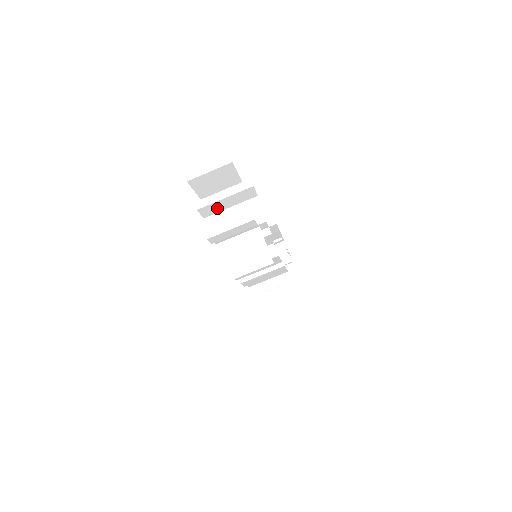
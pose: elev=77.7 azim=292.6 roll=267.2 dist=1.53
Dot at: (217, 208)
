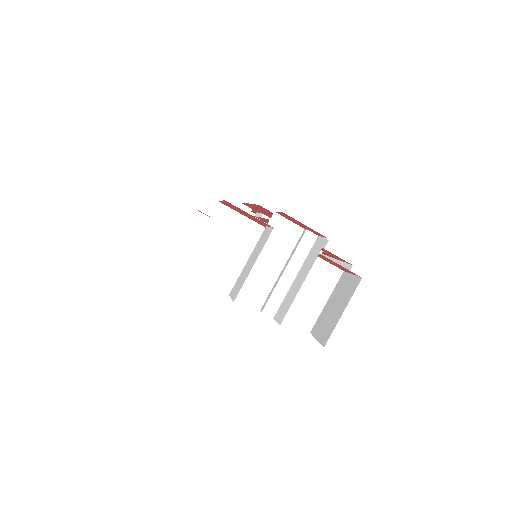
Dot at: (243, 272)
